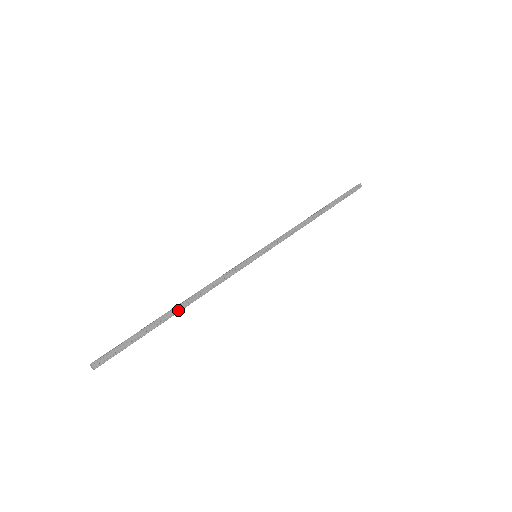
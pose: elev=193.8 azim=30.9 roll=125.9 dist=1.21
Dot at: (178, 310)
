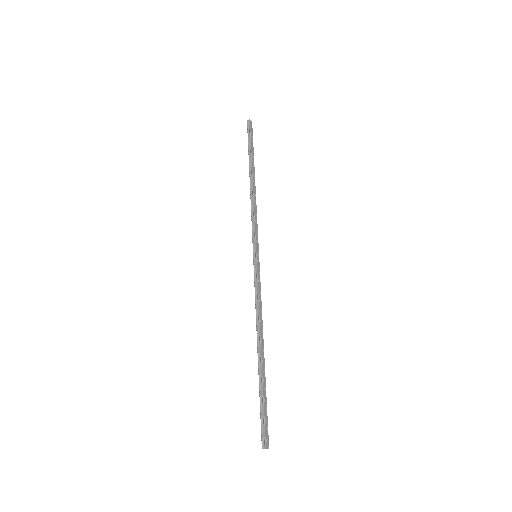
Dot at: (263, 352)
